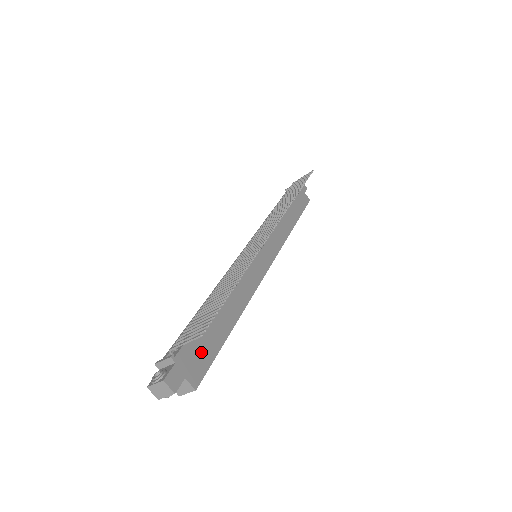
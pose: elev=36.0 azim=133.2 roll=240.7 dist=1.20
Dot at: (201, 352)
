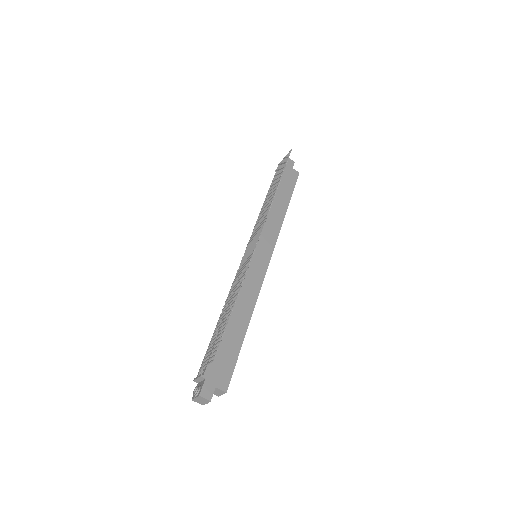
Dot at: (224, 362)
